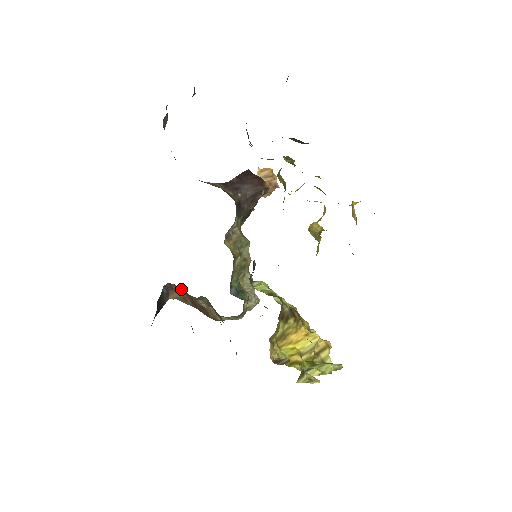
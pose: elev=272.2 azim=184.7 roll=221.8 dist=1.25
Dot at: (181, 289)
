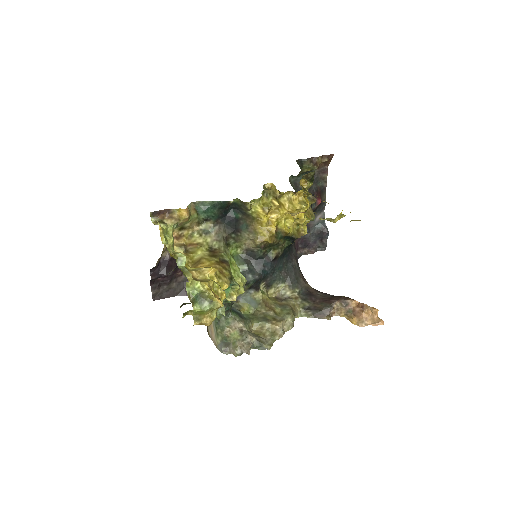
Dot at: occluded
